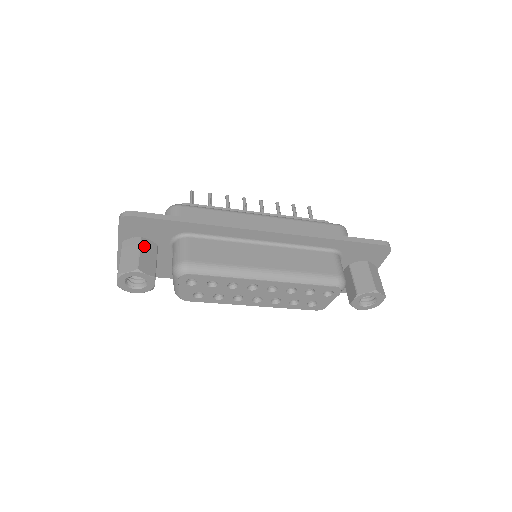
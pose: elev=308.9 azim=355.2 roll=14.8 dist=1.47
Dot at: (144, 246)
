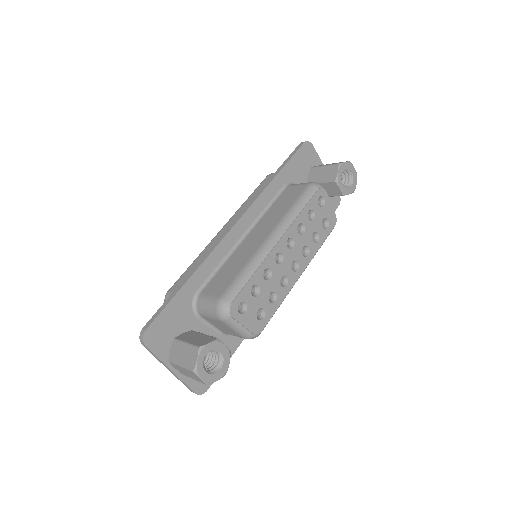
Dot at: (184, 338)
